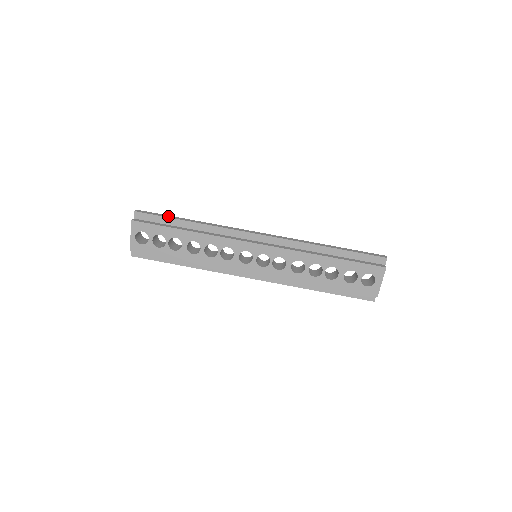
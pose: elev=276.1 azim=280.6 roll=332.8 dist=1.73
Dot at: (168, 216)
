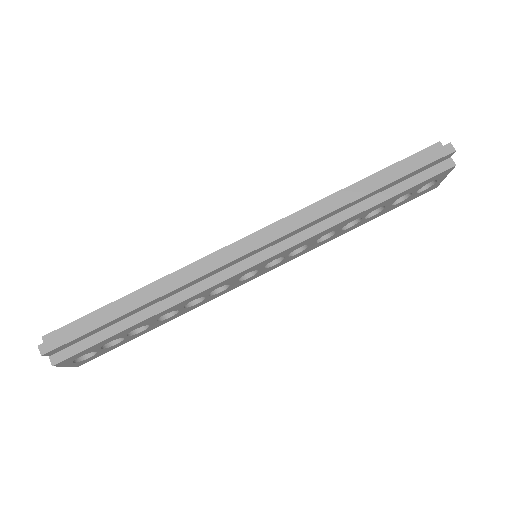
Dot at: (98, 322)
